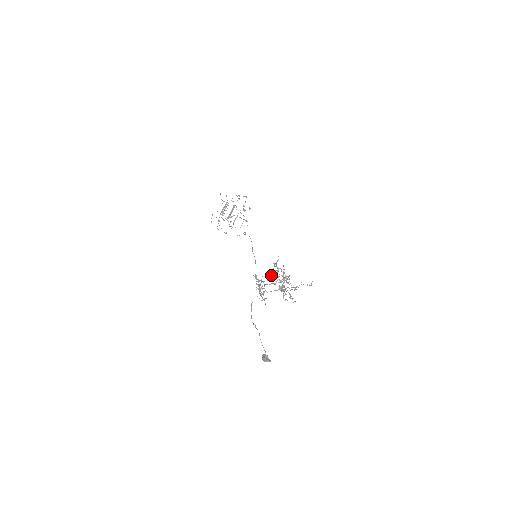
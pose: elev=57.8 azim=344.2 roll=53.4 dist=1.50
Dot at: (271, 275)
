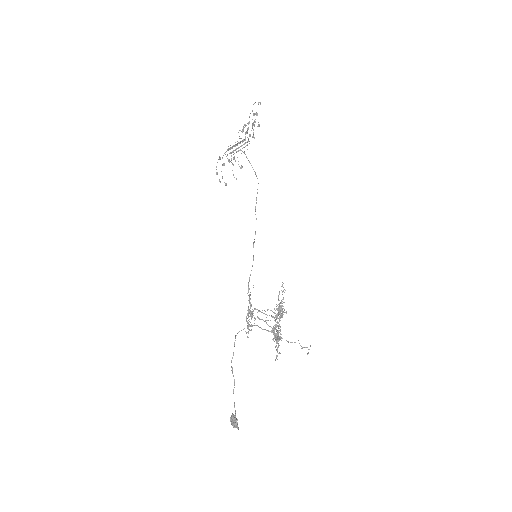
Dot at: occluded
